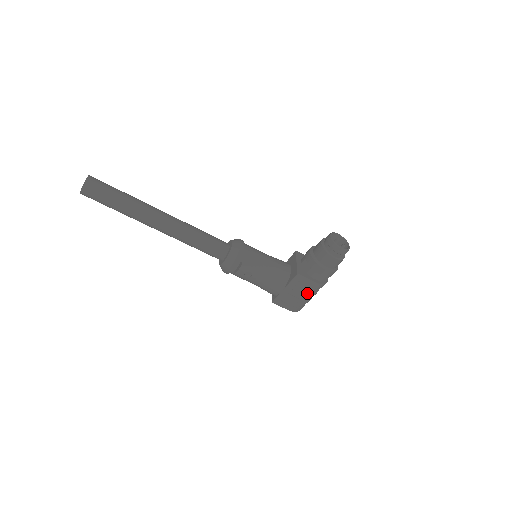
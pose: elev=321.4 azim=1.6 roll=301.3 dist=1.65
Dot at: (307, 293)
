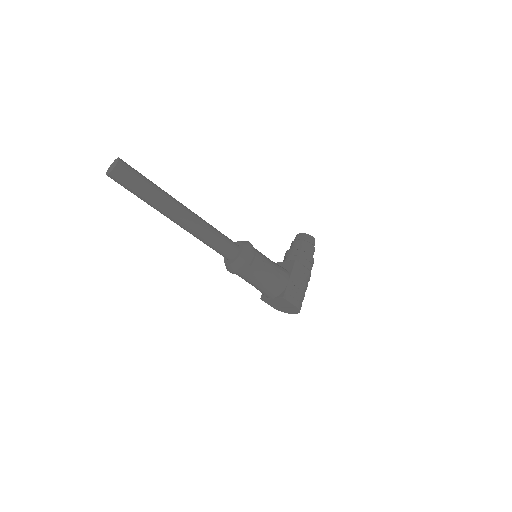
Dot at: (305, 282)
